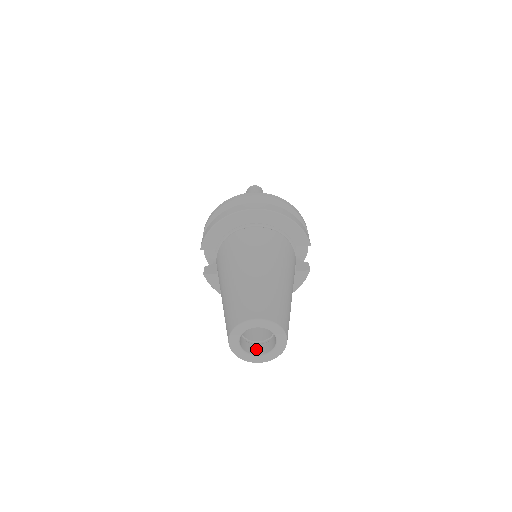
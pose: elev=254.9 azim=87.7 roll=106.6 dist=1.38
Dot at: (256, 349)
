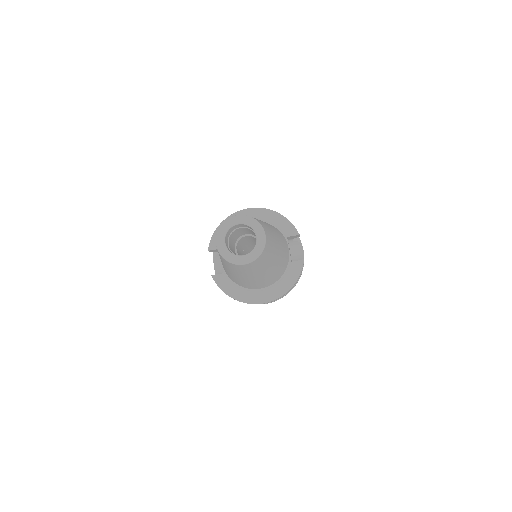
Dot at: occluded
